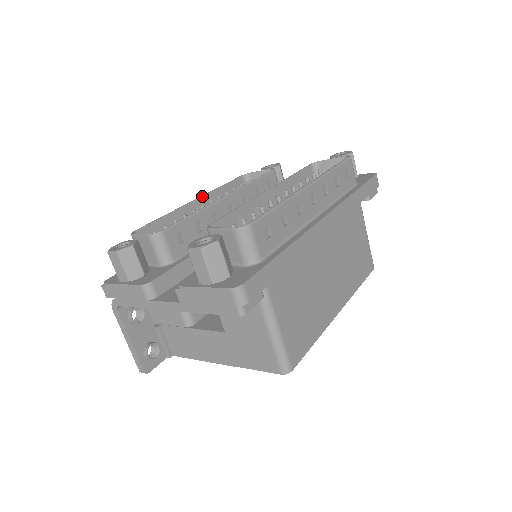
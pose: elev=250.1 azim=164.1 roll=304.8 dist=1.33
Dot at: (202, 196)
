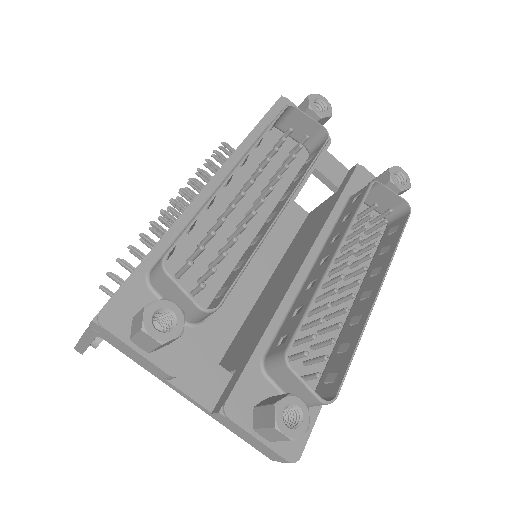
Dot at: occluded
